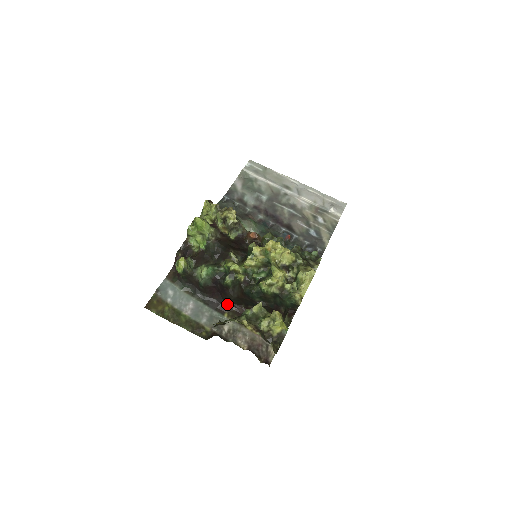
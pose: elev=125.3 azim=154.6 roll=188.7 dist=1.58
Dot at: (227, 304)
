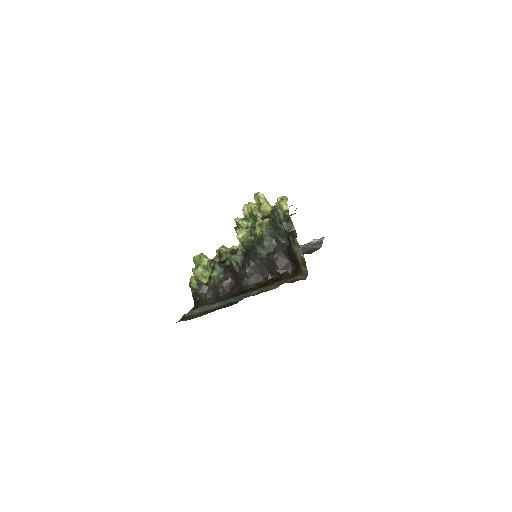
Dot at: (248, 288)
